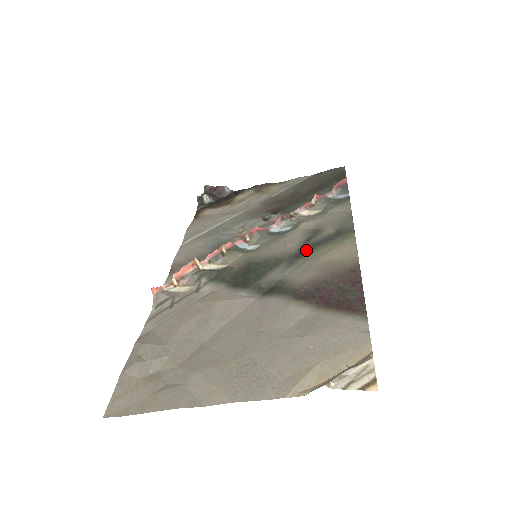
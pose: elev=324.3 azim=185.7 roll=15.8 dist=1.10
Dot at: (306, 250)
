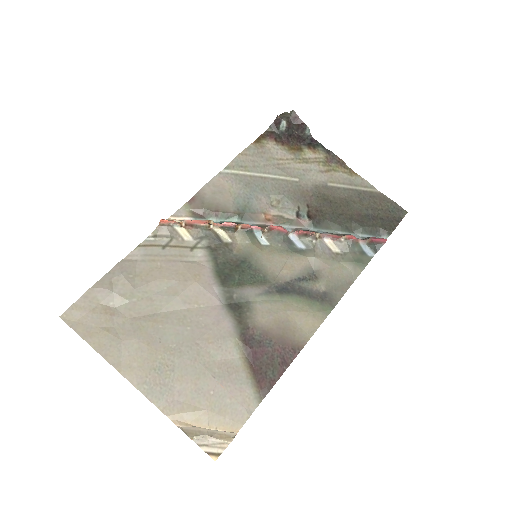
Dot at: (290, 290)
